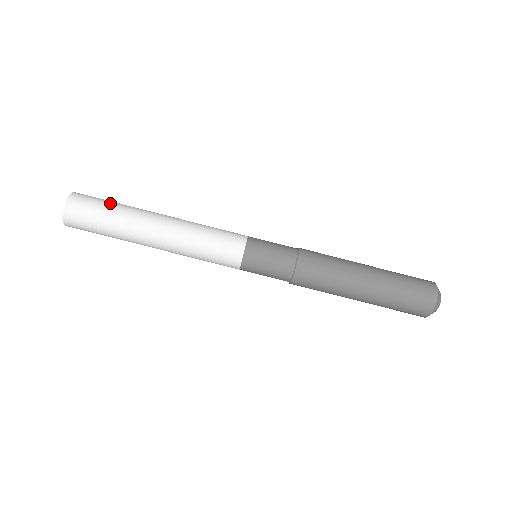
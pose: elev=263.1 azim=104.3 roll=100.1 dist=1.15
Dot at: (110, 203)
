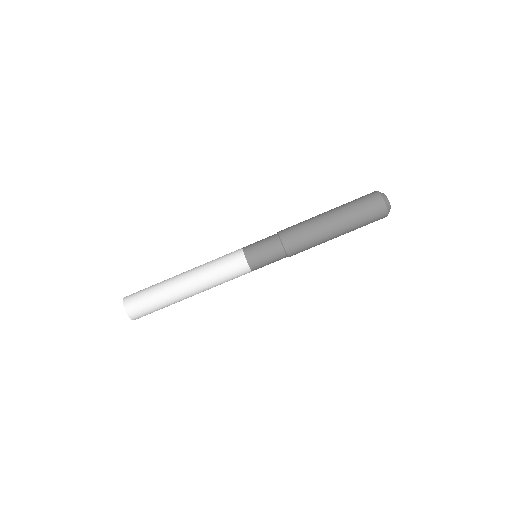
Dot at: (149, 294)
